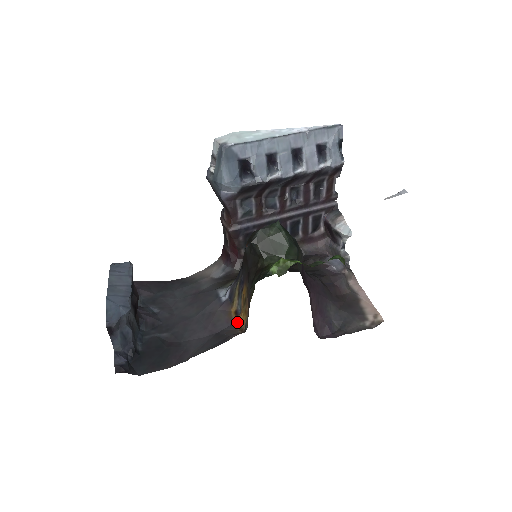
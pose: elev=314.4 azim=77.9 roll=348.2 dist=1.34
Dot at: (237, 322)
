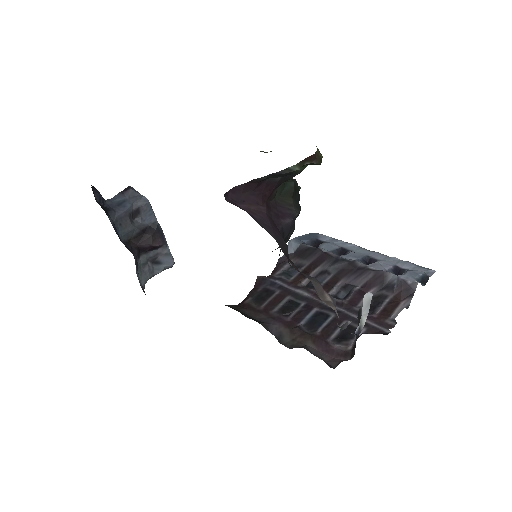
Dot at: occluded
